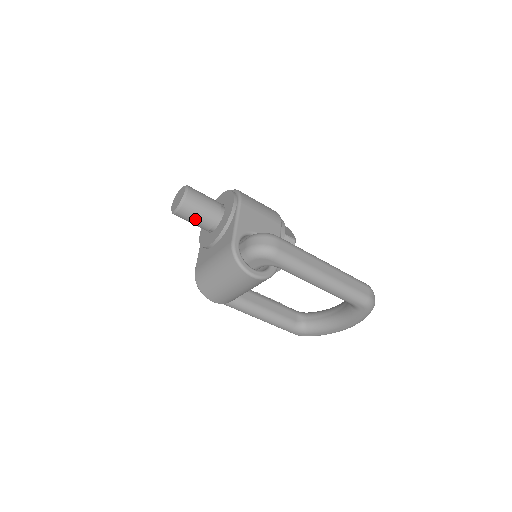
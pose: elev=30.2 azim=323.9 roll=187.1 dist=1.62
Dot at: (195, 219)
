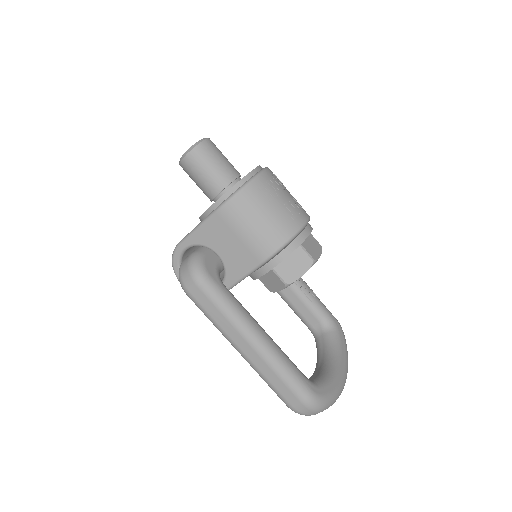
Dot at: occluded
